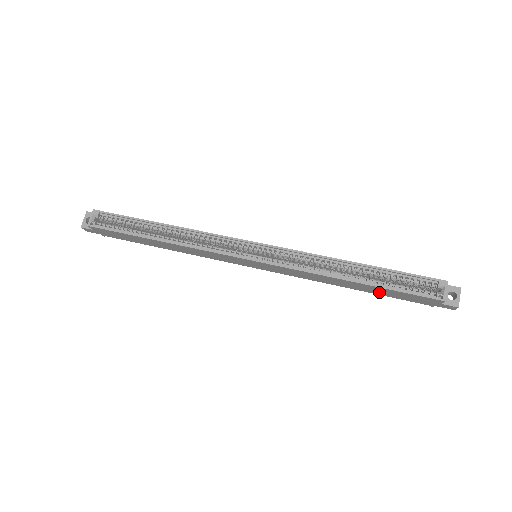
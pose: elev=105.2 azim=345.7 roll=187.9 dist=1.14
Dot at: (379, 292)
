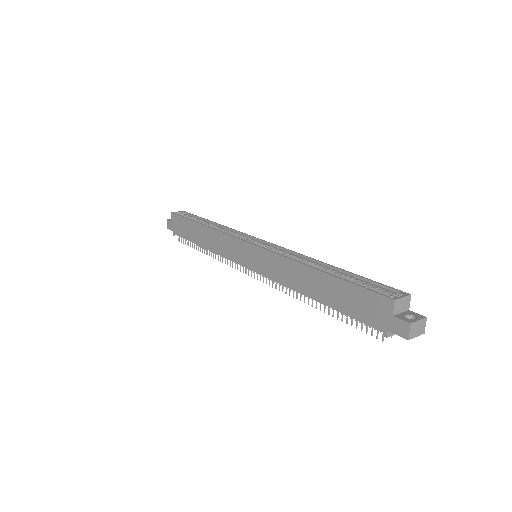
Dot at: (336, 299)
